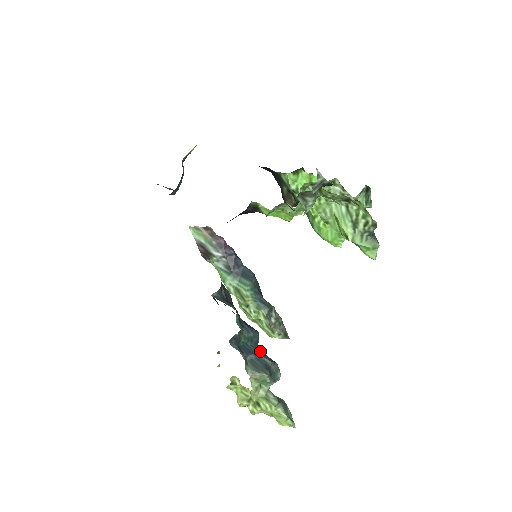
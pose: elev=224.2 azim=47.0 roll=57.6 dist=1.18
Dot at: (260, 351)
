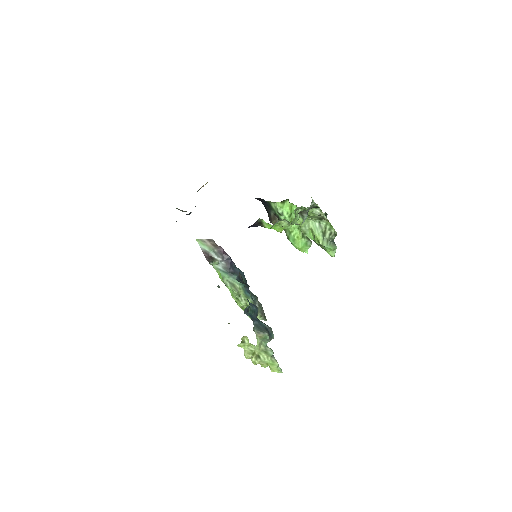
Dot at: occluded
